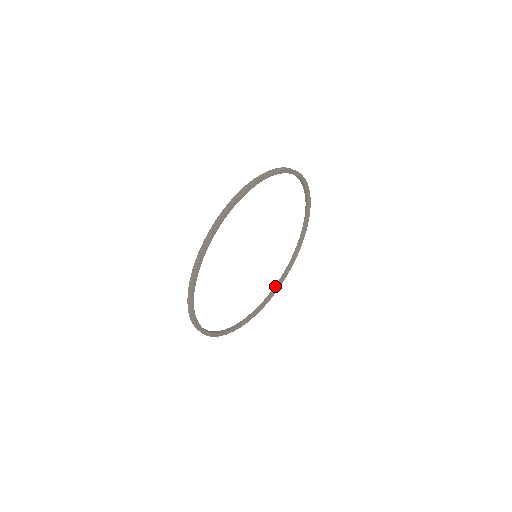
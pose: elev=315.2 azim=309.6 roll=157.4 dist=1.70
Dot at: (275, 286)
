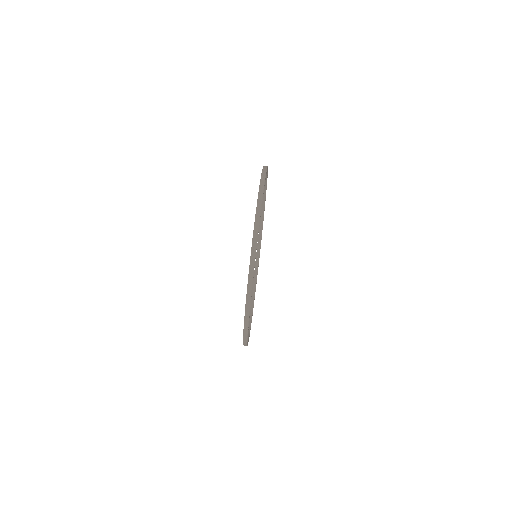
Dot at: occluded
